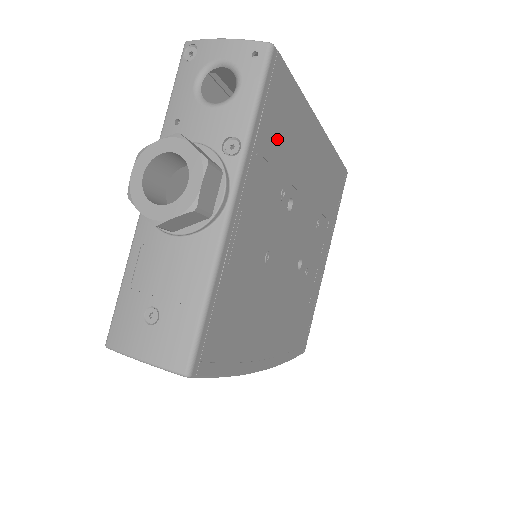
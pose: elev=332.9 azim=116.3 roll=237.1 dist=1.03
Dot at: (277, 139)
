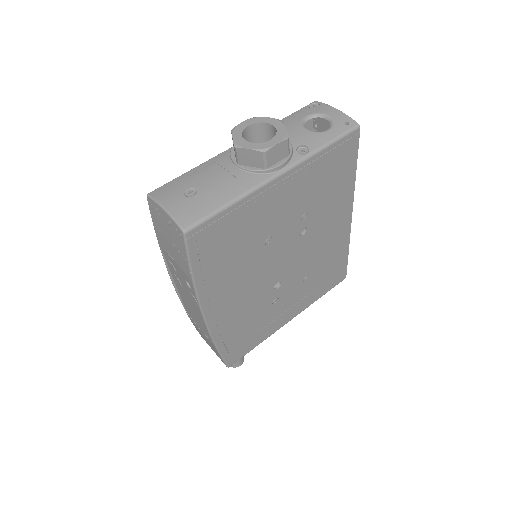
Dot at: (326, 178)
